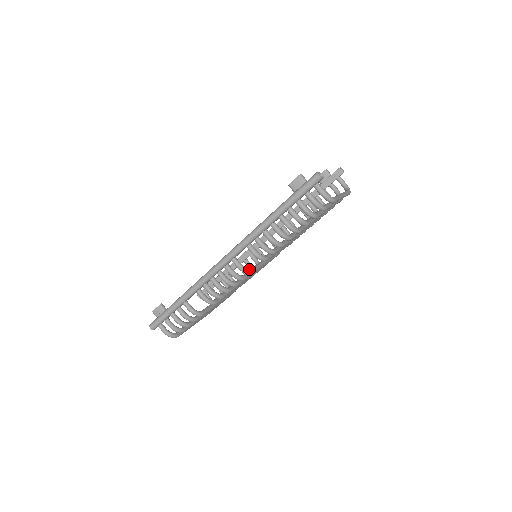
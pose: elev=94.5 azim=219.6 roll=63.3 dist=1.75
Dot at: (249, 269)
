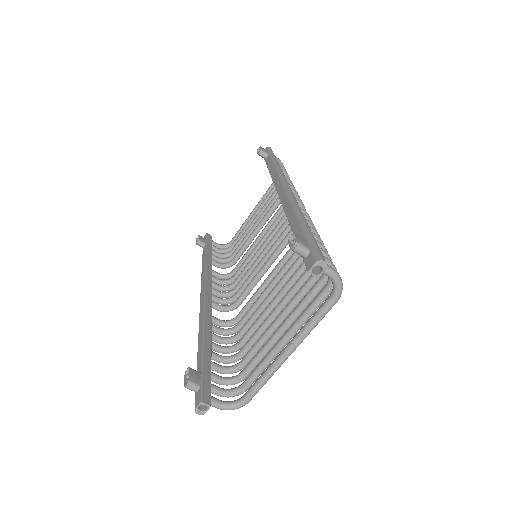
Dot at: (232, 308)
